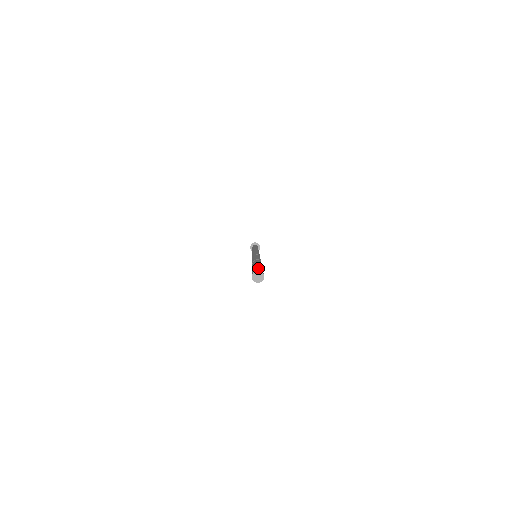
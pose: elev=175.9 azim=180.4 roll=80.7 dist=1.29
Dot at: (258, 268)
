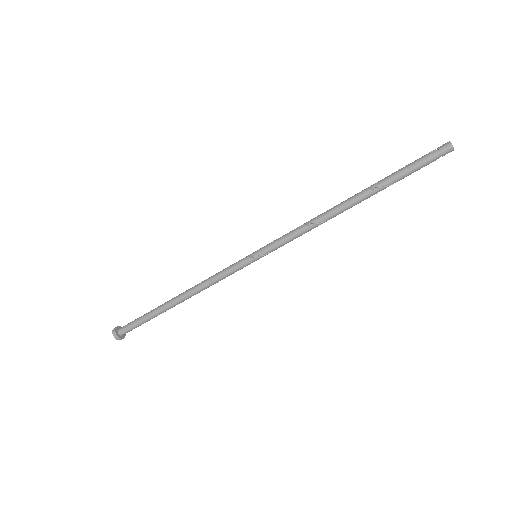
Dot at: (433, 152)
